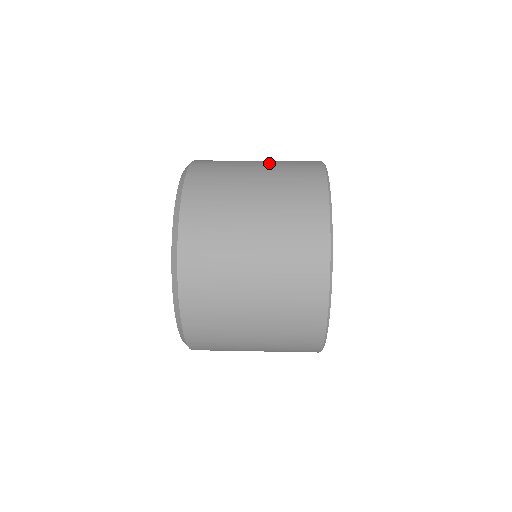
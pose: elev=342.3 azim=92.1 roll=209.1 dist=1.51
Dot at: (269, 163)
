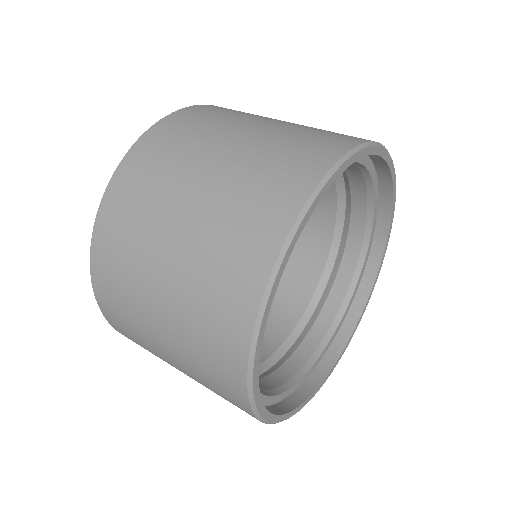
Dot at: occluded
